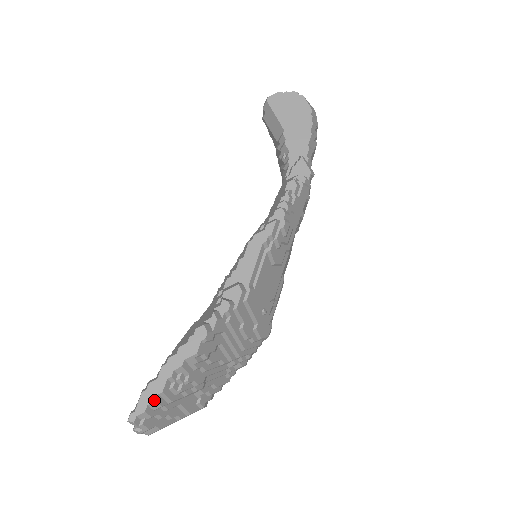
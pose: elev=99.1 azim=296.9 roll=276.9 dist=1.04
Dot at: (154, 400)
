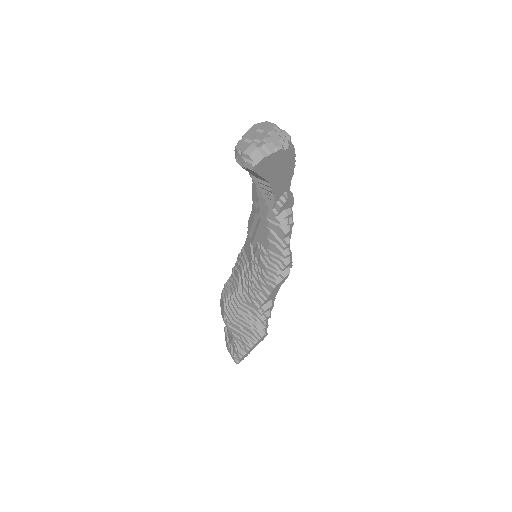
Dot at: occluded
